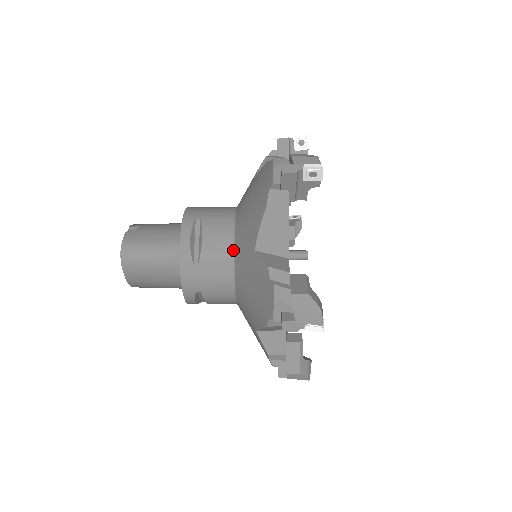
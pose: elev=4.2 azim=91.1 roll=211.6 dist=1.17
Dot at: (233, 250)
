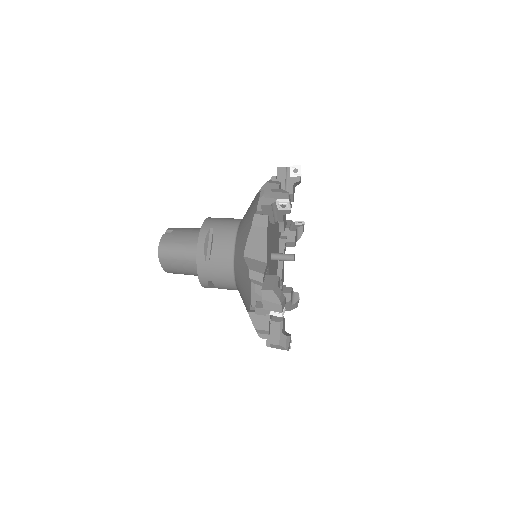
Dot at: (233, 253)
